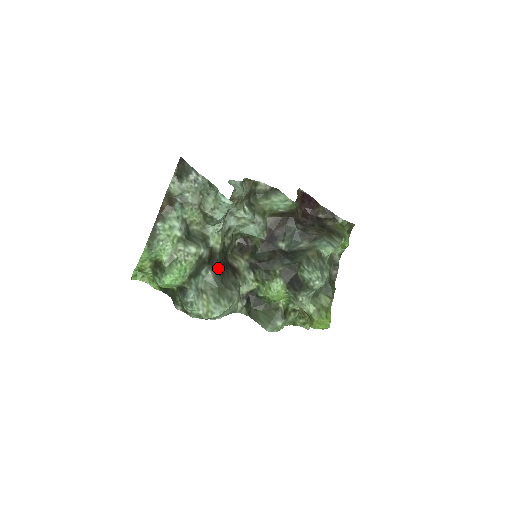
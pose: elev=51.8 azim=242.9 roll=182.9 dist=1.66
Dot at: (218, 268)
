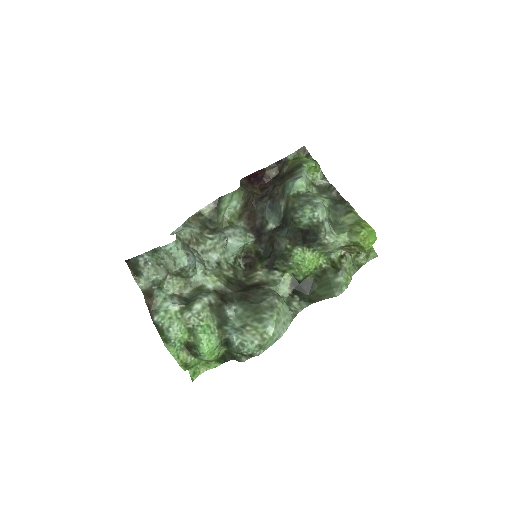
Dot at: (238, 298)
